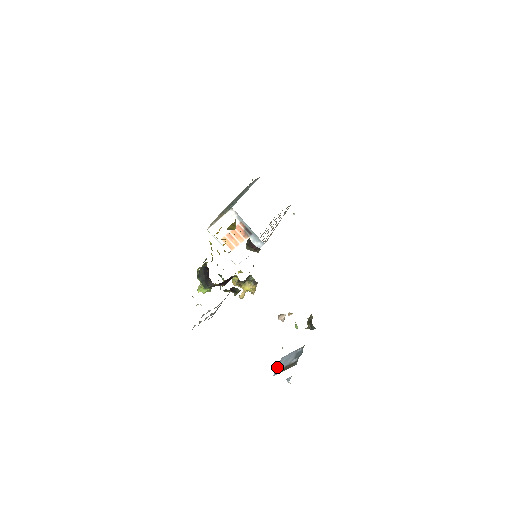
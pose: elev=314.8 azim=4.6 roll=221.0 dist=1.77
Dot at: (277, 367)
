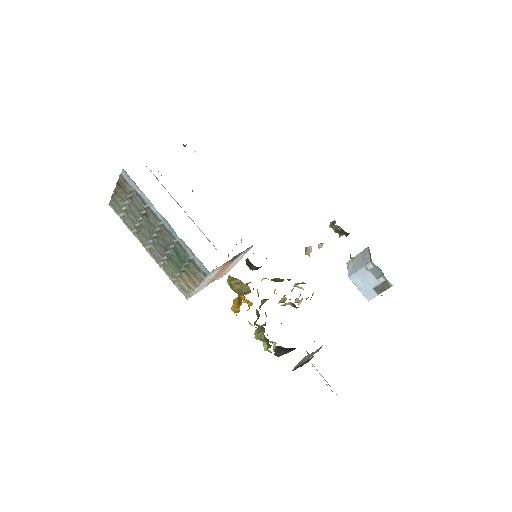
Dot at: (360, 291)
